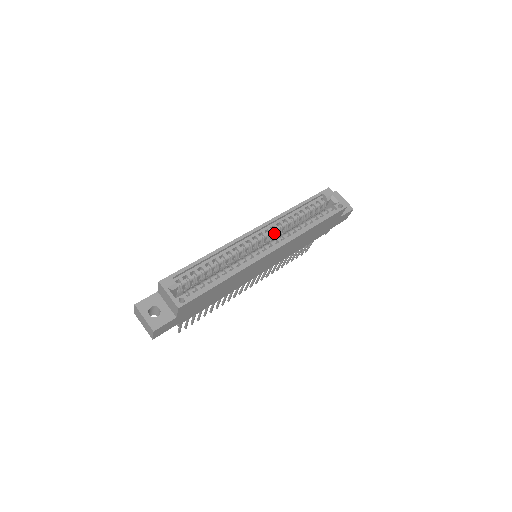
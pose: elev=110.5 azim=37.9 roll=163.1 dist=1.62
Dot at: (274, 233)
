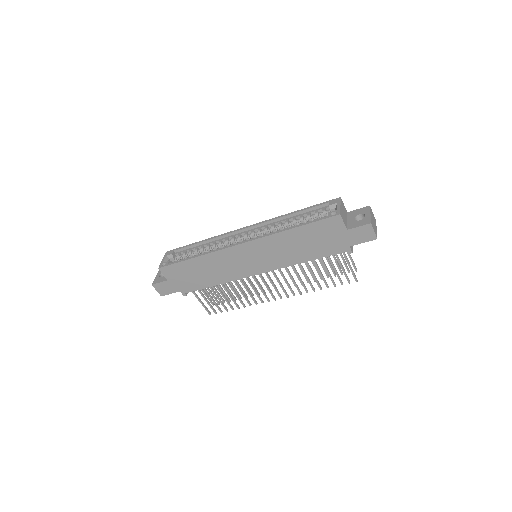
Dot at: occluded
